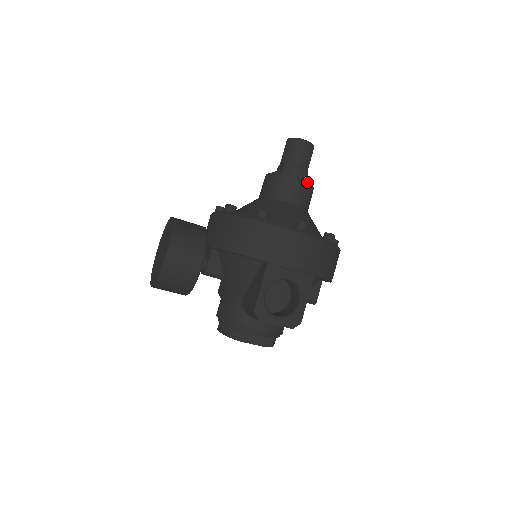
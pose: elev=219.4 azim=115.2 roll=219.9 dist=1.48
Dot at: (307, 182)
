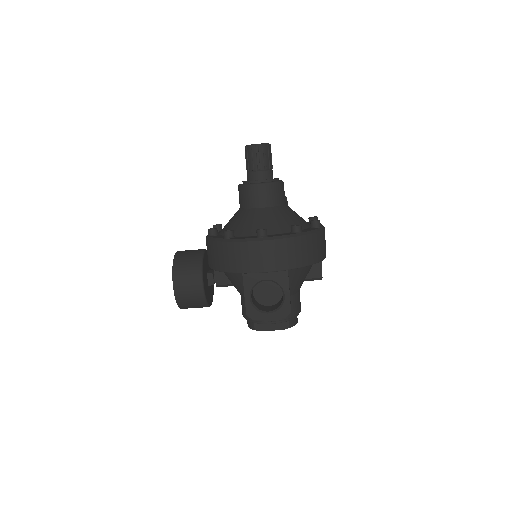
Dot at: (268, 183)
